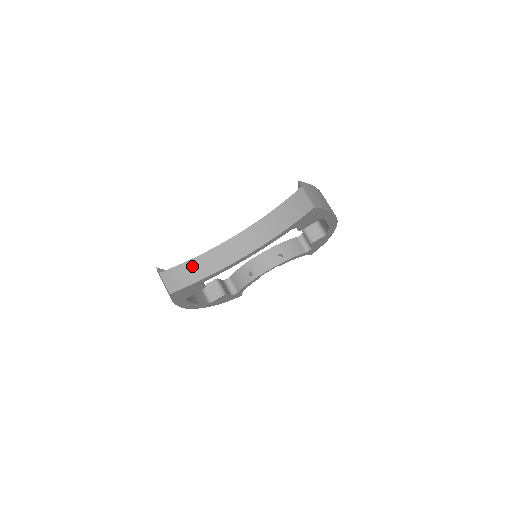
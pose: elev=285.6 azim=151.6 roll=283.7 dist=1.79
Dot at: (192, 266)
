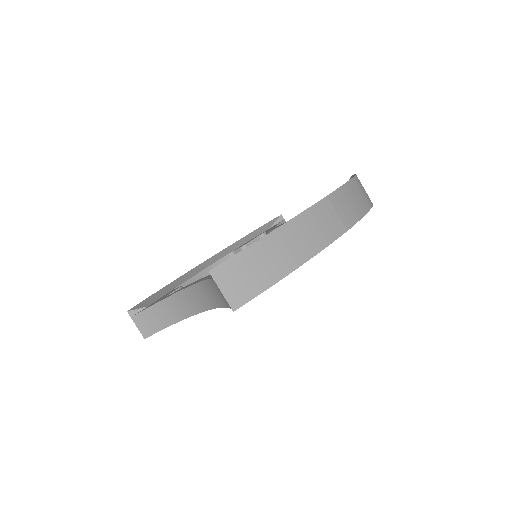
Dot at: (159, 311)
